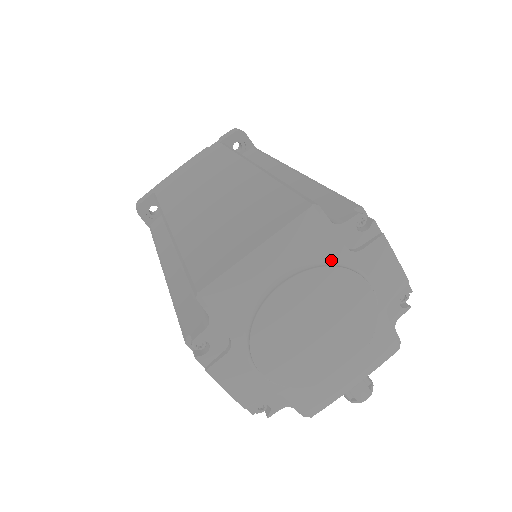
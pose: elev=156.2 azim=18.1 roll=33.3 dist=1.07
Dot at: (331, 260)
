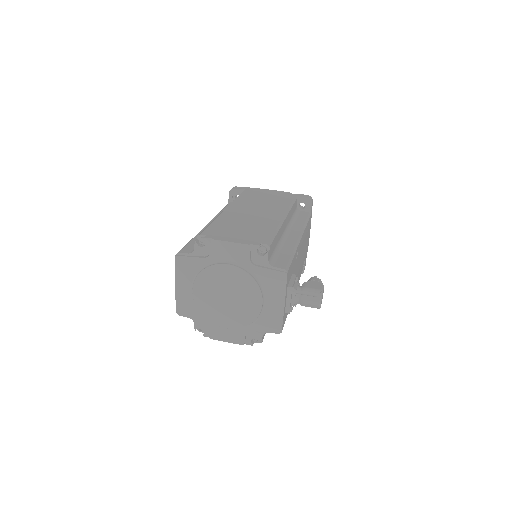
Dot at: (202, 267)
